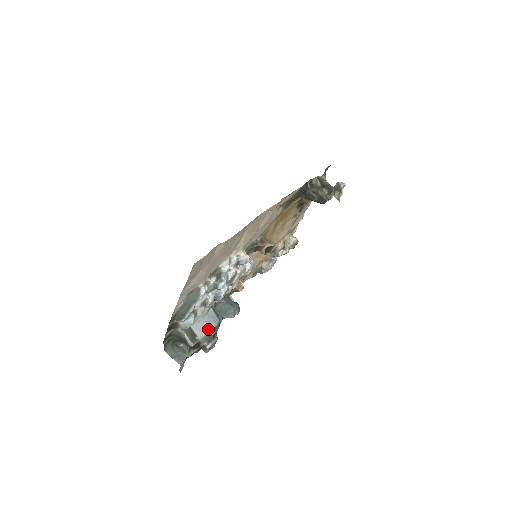
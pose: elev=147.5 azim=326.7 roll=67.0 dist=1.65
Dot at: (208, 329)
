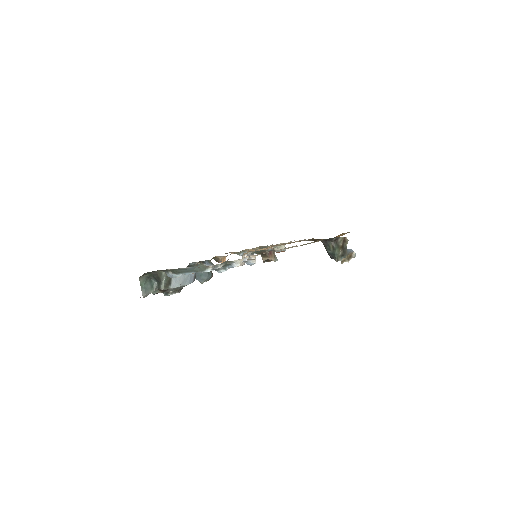
Dot at: (182, 284)
